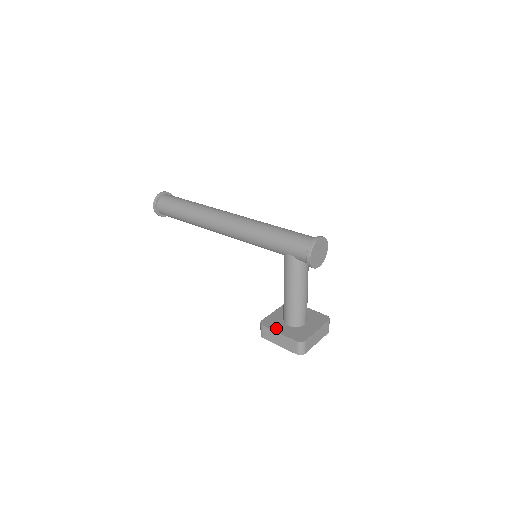
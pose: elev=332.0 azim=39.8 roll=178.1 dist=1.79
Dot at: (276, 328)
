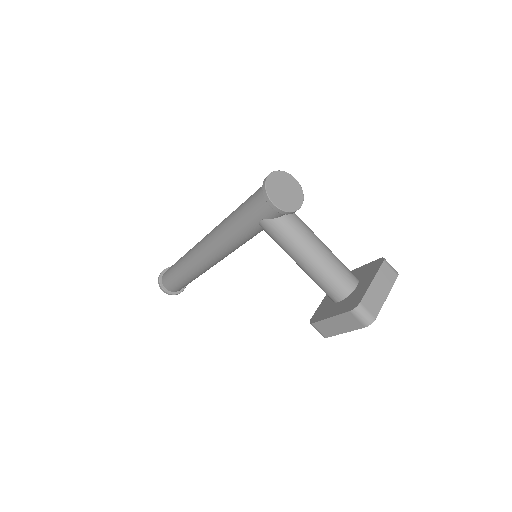
Dot at: (326, 315)
